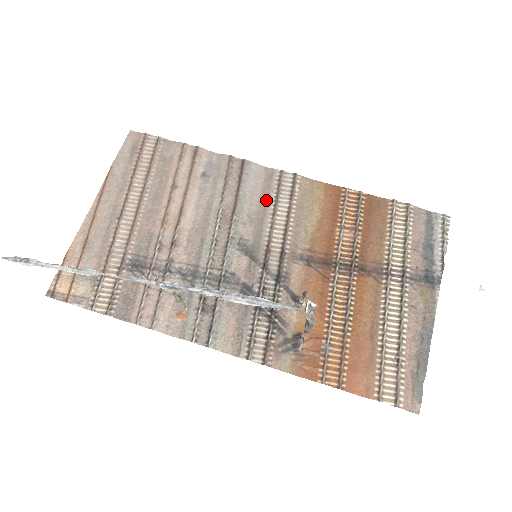
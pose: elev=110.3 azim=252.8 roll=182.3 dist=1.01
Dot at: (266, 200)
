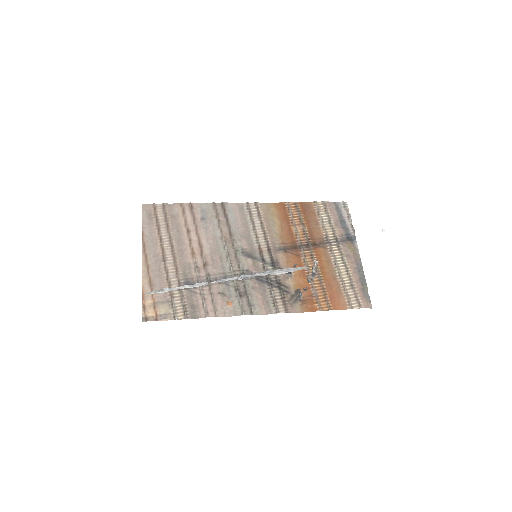
Dot at: (246, 223)
